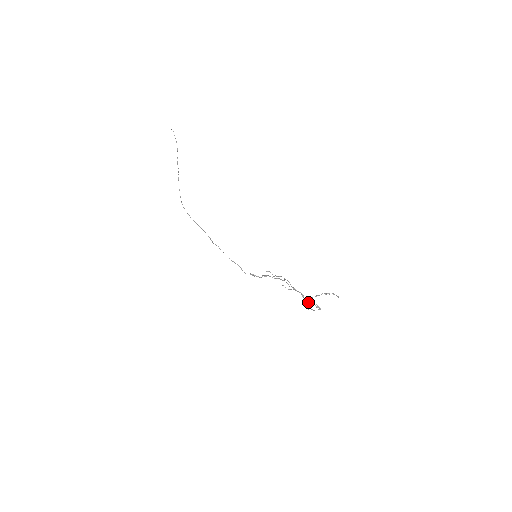
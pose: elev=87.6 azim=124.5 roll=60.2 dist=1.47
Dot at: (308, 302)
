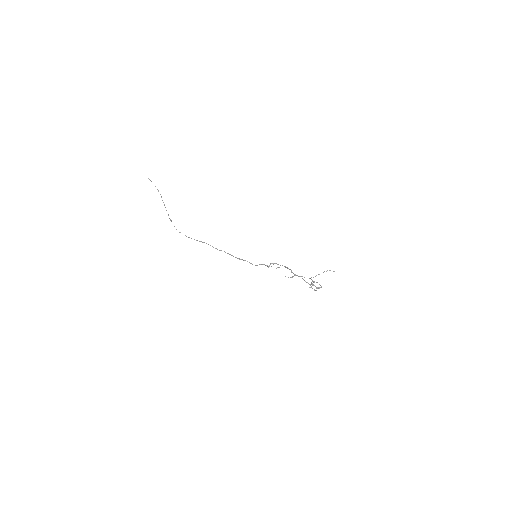
Dot at: occluded
